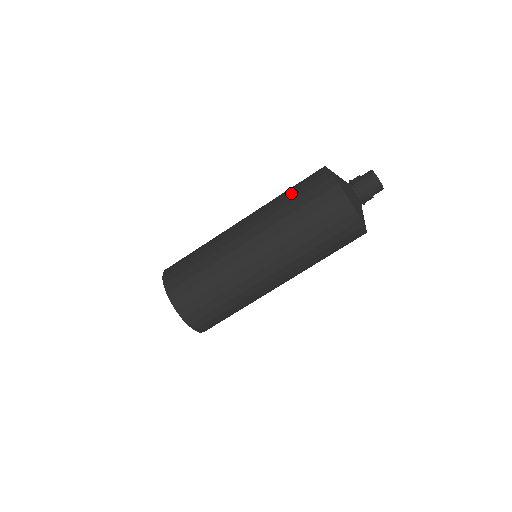
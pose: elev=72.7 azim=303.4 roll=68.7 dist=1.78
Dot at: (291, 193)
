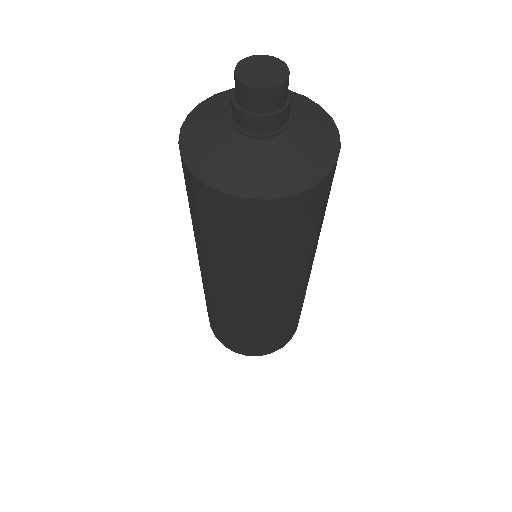
Dot at: occluded
